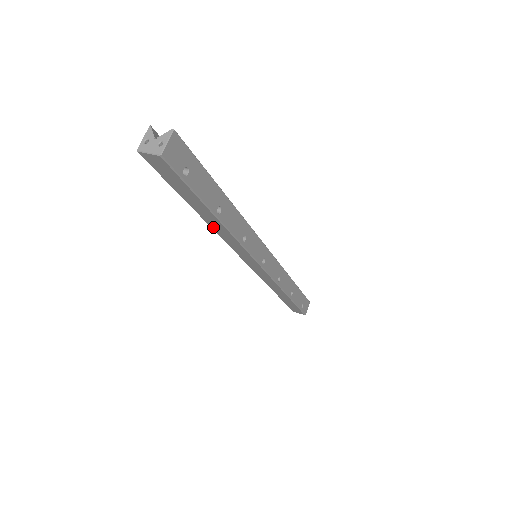
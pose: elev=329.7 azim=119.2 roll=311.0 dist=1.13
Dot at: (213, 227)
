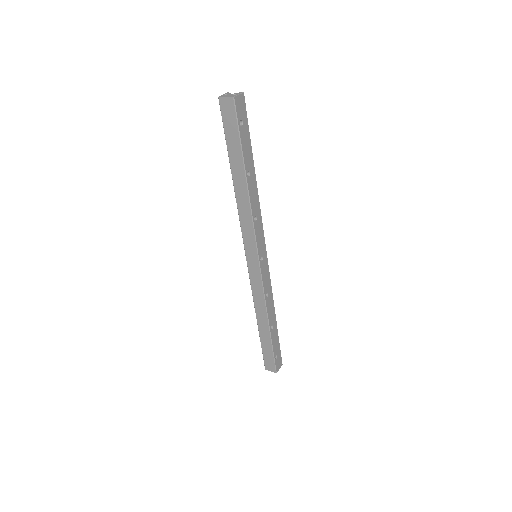
Dot at: (237, 197)
